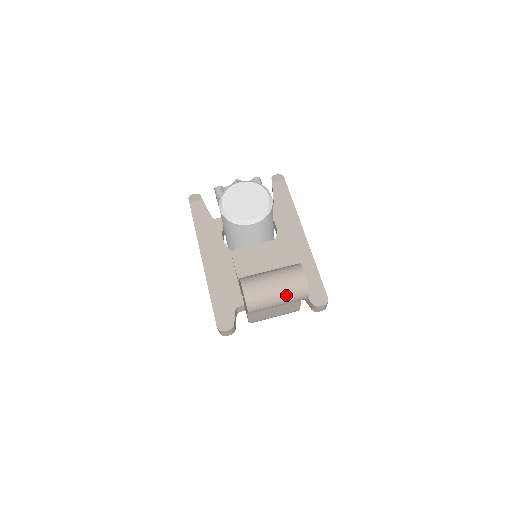
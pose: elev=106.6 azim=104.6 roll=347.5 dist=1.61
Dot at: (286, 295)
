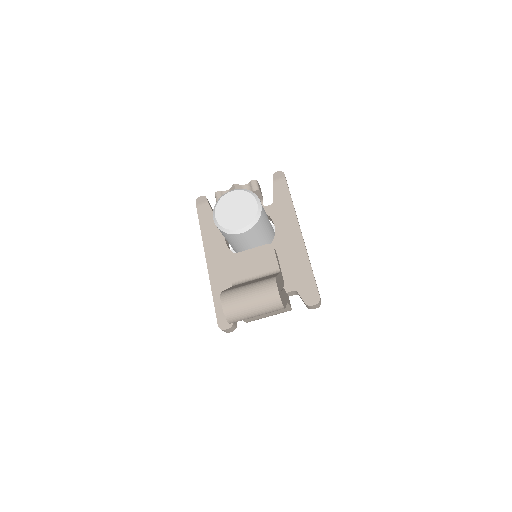
Dot at: (261, 308)
